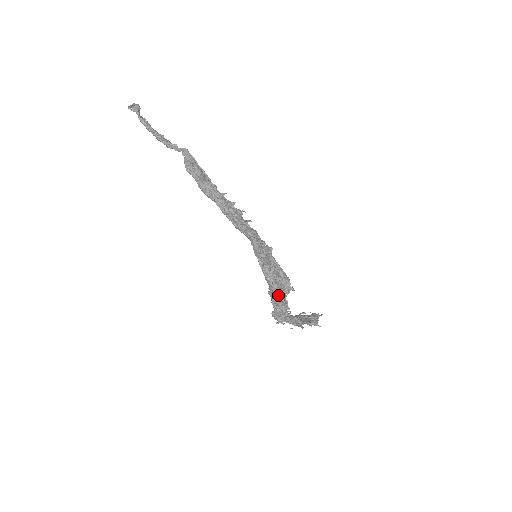
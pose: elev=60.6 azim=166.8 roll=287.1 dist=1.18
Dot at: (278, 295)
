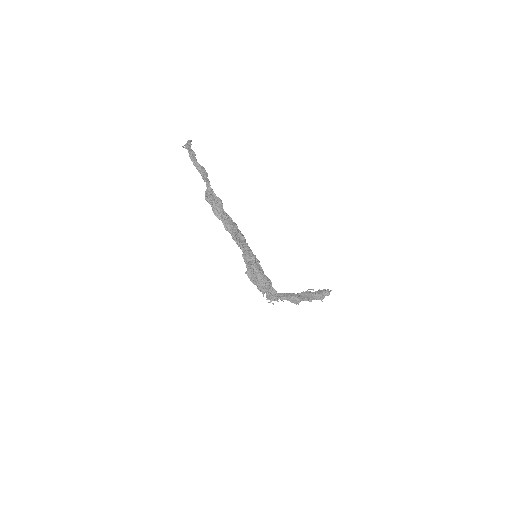
Dot at: (259, 288)
